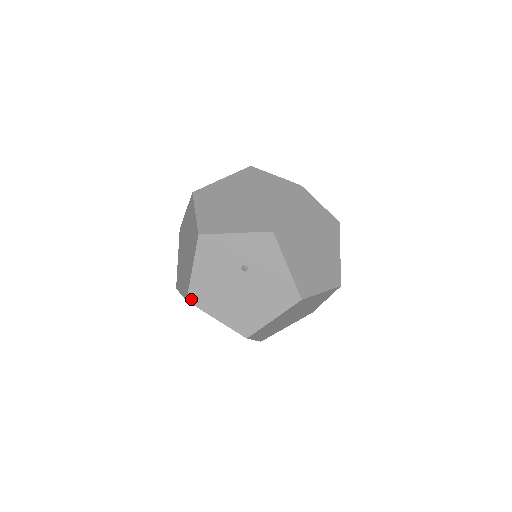
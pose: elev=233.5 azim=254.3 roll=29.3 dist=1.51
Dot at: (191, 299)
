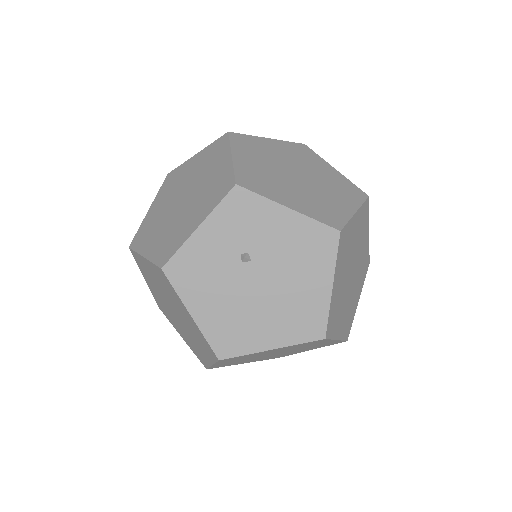
Dot at: (222, 353)
